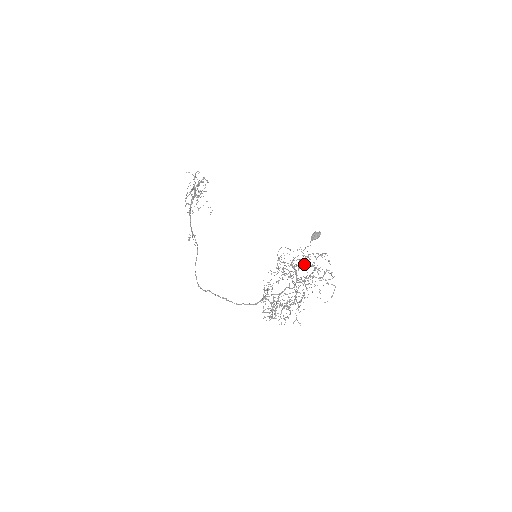
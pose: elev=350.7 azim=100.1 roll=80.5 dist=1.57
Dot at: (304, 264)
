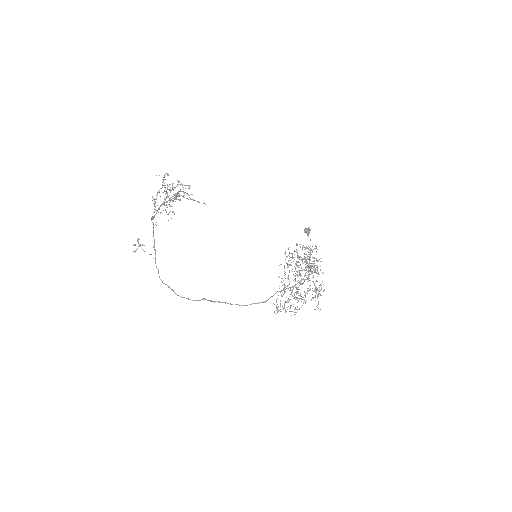
Dot at: occluded
